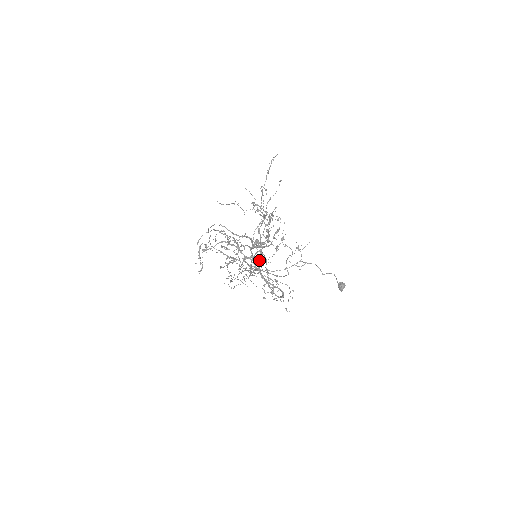
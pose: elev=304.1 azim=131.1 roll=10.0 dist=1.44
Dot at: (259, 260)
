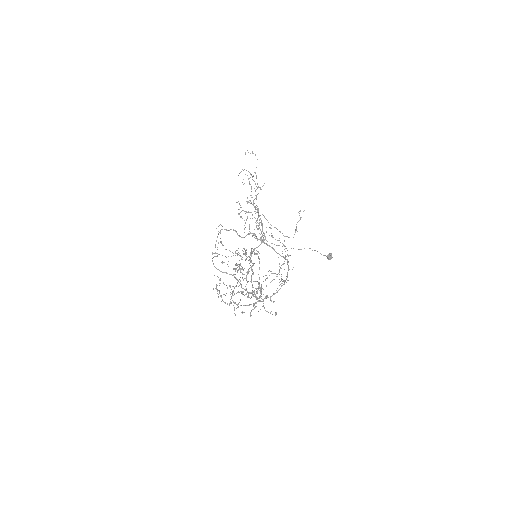
Dot at: occluded
